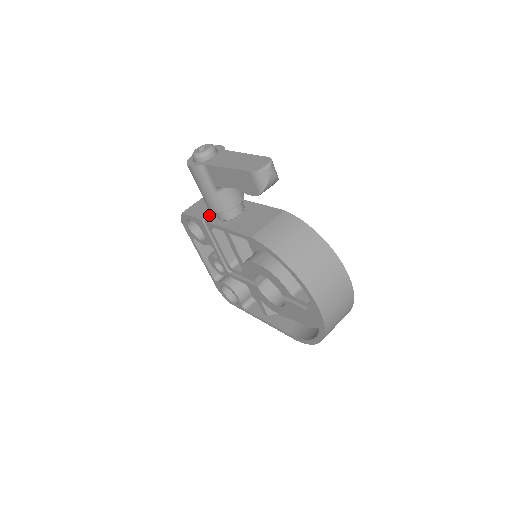
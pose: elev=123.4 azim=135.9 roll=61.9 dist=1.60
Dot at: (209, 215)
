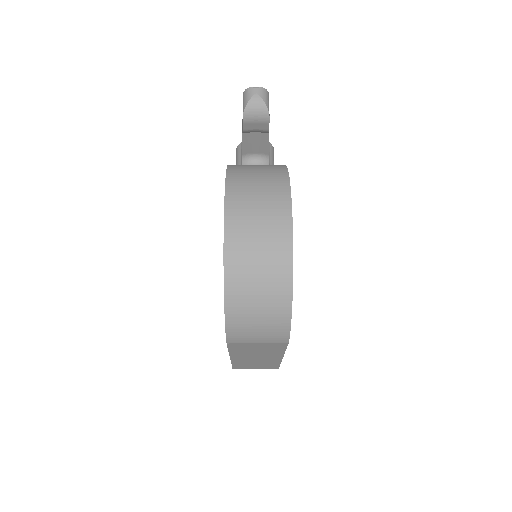
Dot at: occluded
